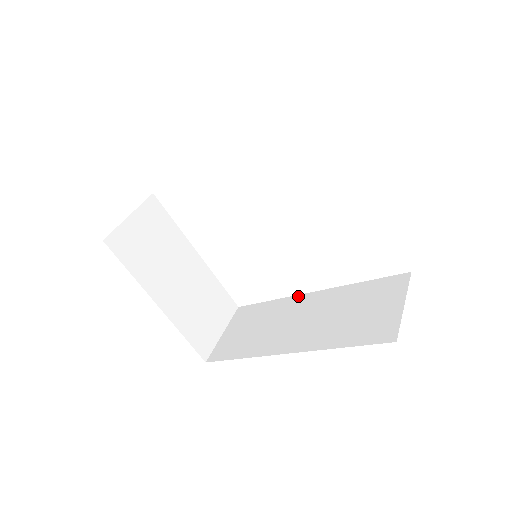
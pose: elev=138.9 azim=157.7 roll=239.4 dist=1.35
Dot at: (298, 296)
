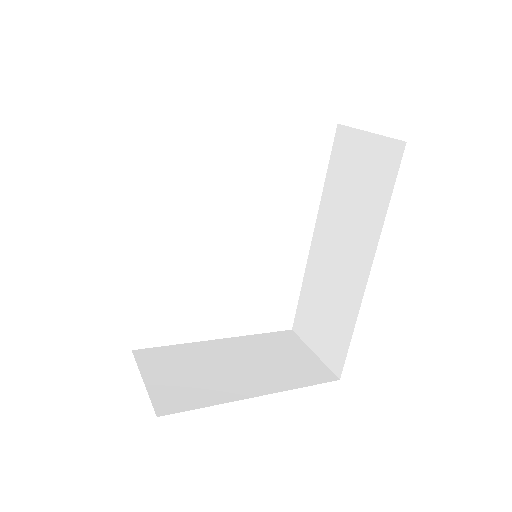
Dot at: (310, 254)
